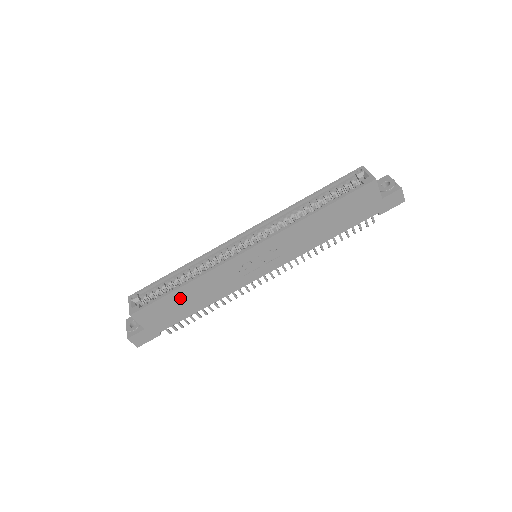
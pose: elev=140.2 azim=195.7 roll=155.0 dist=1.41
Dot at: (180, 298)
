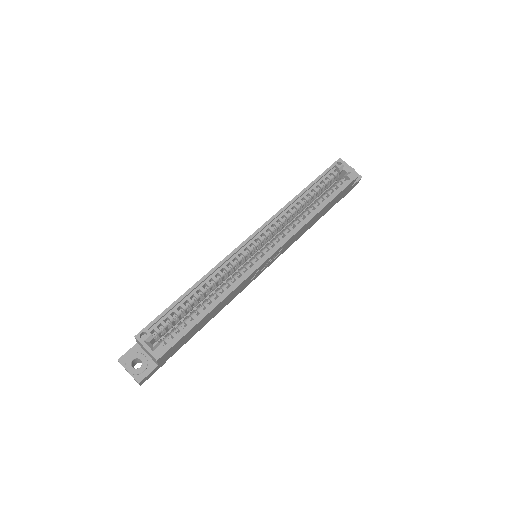
Dot at: (202, 322)
